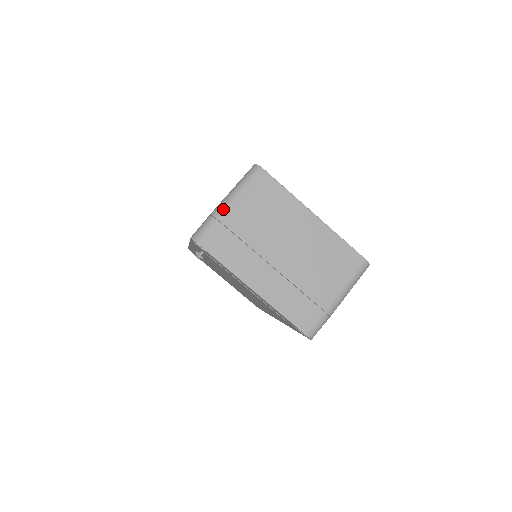
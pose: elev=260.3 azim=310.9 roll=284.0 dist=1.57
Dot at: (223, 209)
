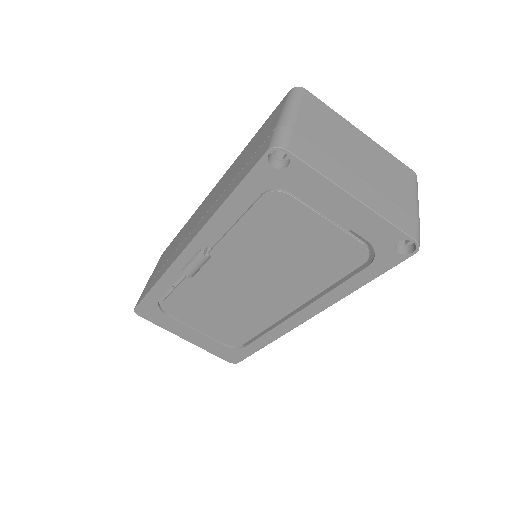
Dot at: (290, 118)
